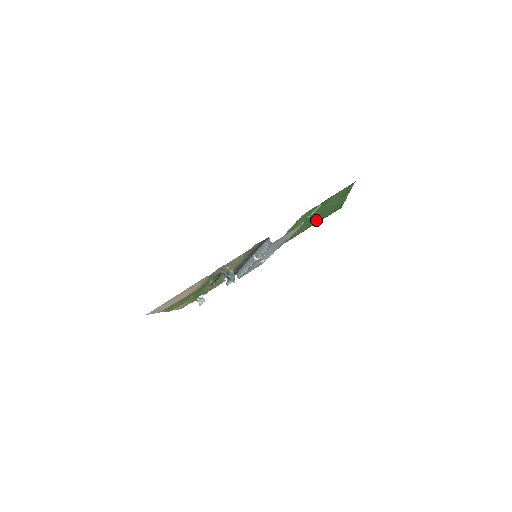
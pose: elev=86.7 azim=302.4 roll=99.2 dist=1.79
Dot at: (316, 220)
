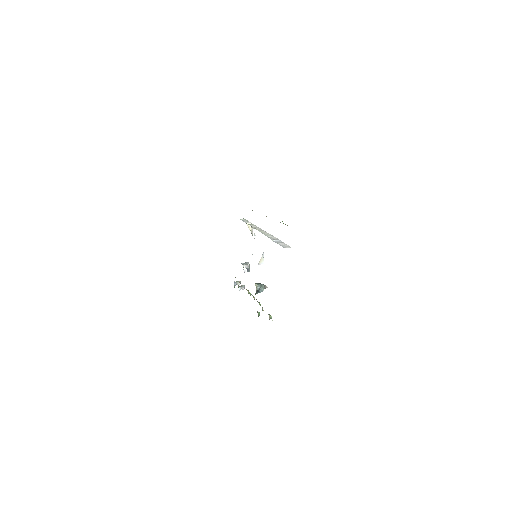
Dot at: occluded
